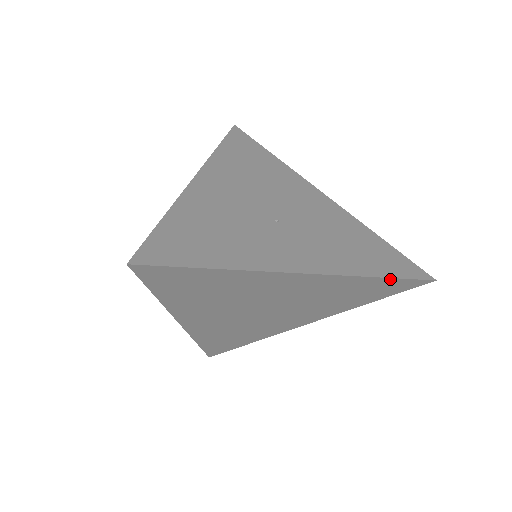
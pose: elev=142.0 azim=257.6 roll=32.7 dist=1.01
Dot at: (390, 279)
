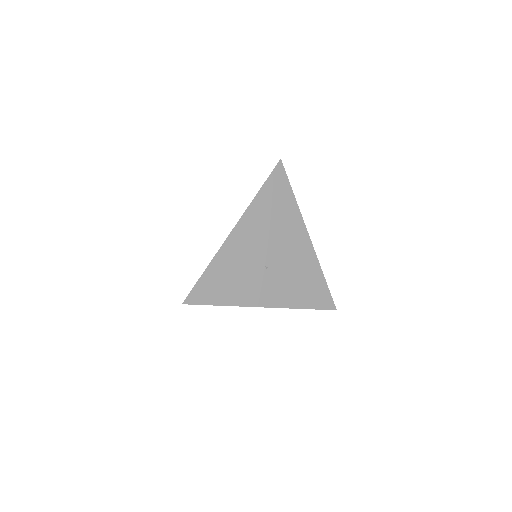
Dot at: (310, 308)
